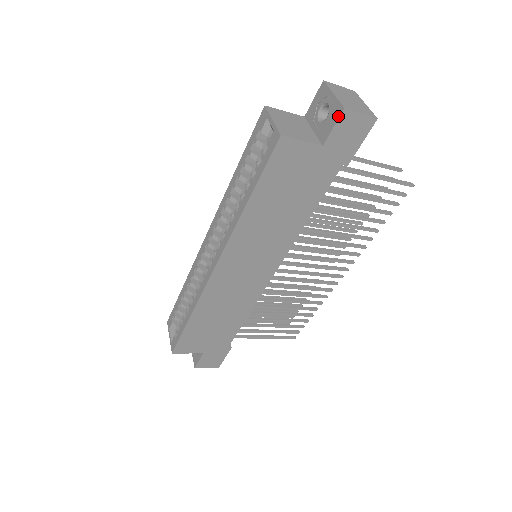
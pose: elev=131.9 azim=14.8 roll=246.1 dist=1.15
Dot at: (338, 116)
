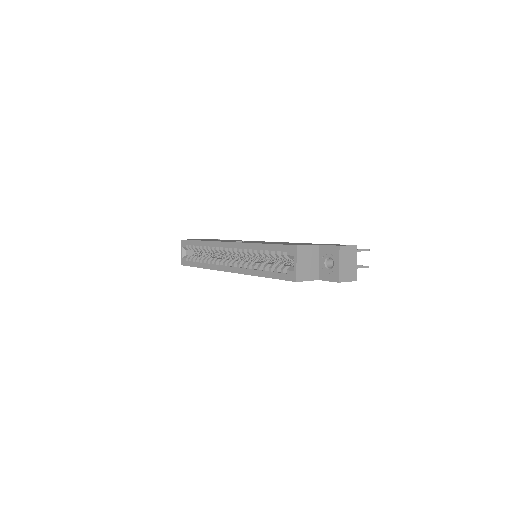
Dot at: (334, 281)
